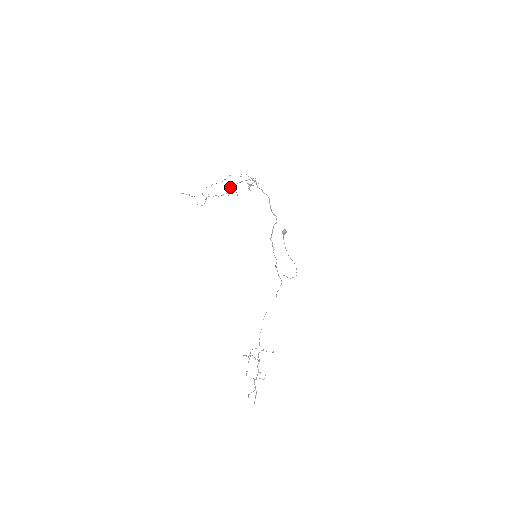
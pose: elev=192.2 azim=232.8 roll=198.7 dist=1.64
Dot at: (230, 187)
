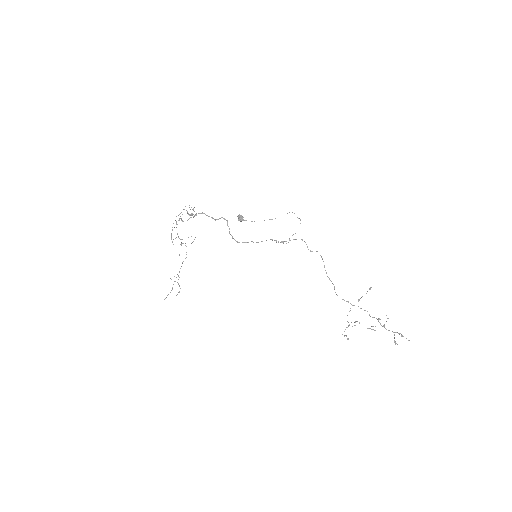
Dot at: occluded
